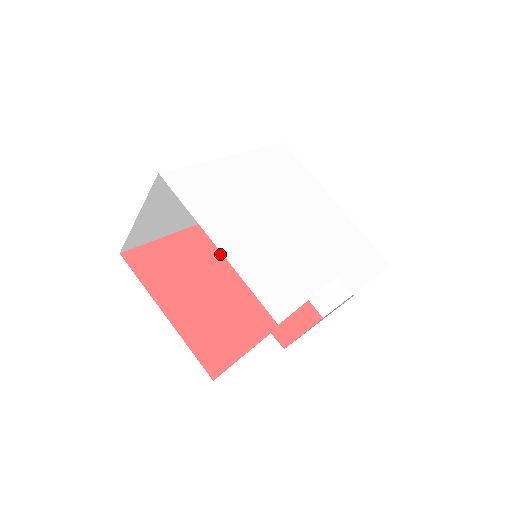
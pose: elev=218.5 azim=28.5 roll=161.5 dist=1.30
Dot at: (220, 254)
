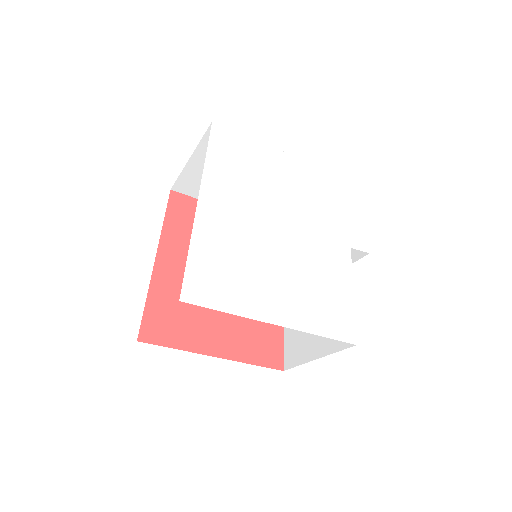
Dot at: occluded
